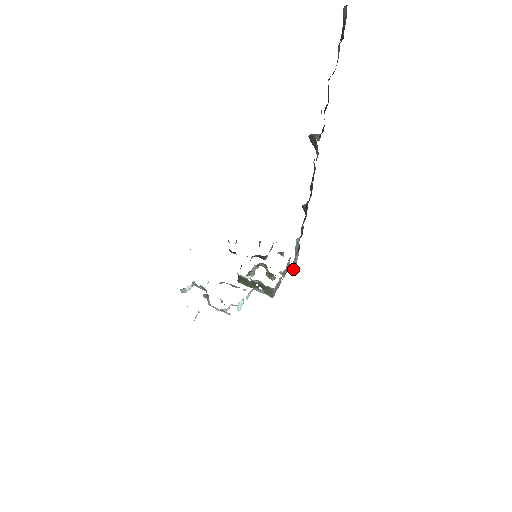
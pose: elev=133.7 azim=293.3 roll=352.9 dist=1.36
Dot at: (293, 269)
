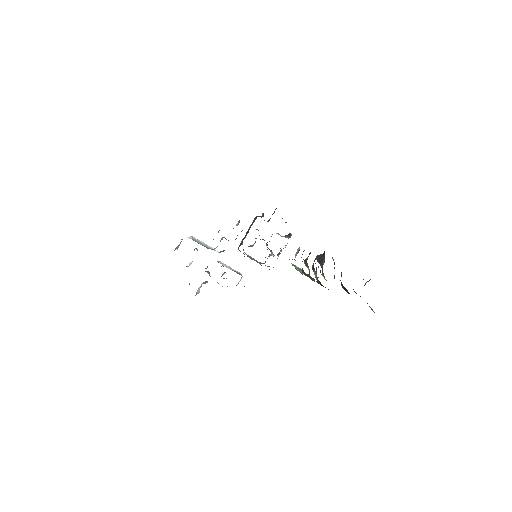
Dot at: occluded
